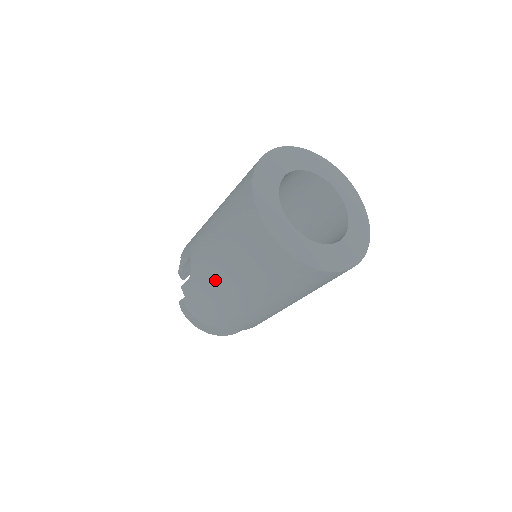
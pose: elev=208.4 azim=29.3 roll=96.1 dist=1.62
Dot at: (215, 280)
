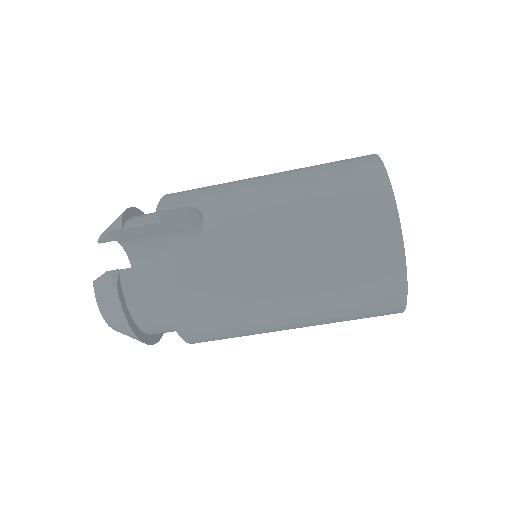
Dot at: (252, 265)
